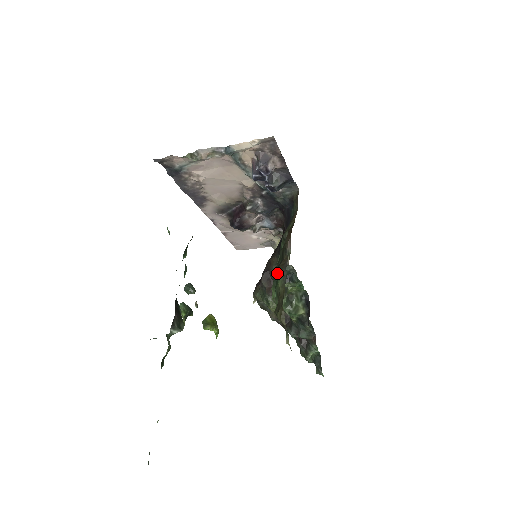
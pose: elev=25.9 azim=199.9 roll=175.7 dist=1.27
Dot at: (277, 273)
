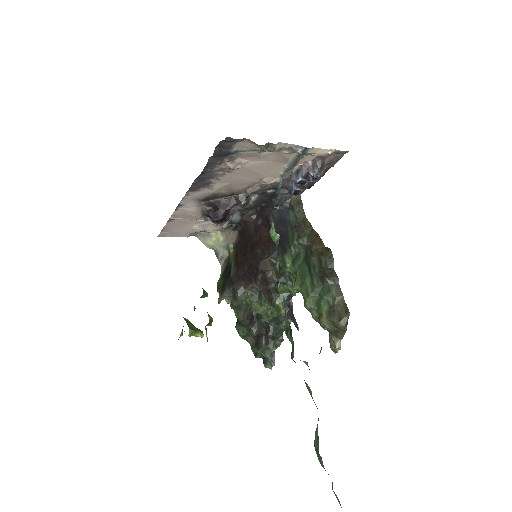
Dot at: (327, 281)
